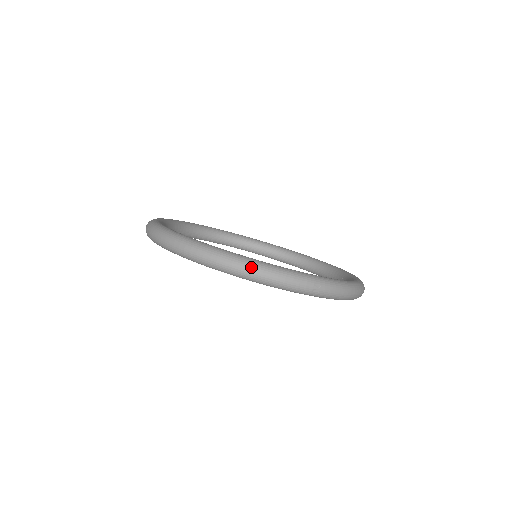
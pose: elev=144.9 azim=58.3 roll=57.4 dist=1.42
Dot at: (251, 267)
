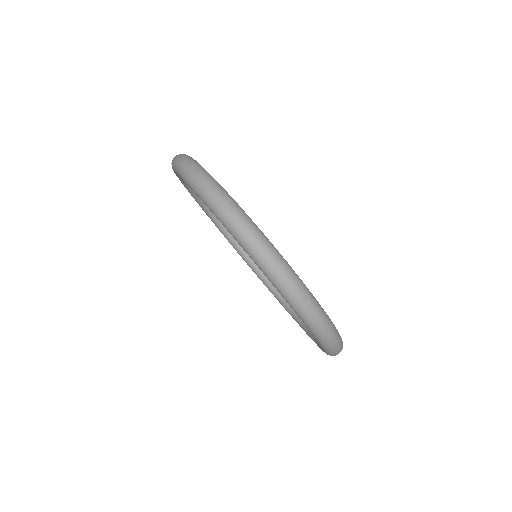
Dot at: (190, 163)
